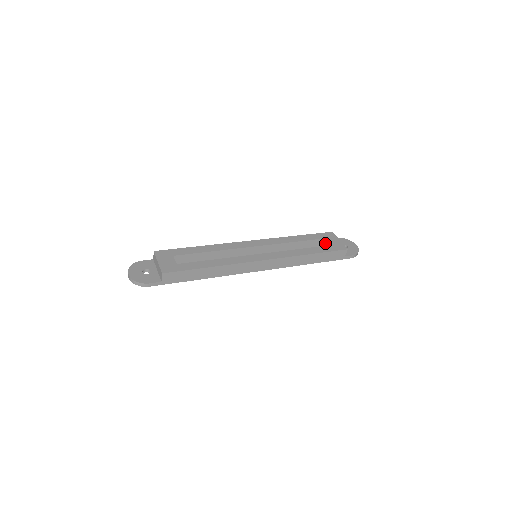
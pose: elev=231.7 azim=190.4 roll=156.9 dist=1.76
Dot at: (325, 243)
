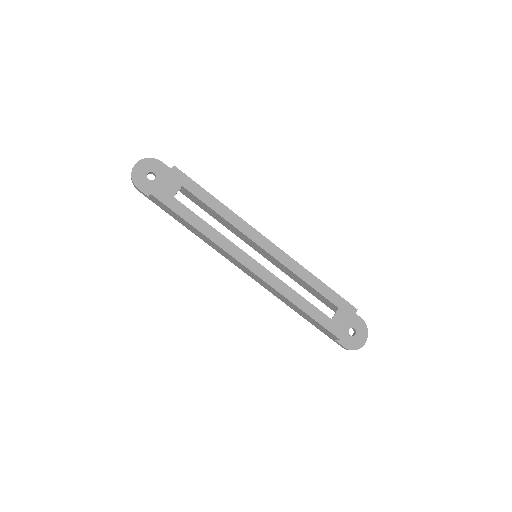
Dot at: occluded
